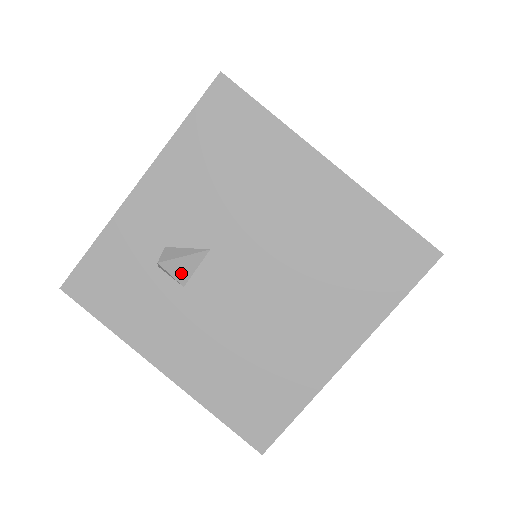
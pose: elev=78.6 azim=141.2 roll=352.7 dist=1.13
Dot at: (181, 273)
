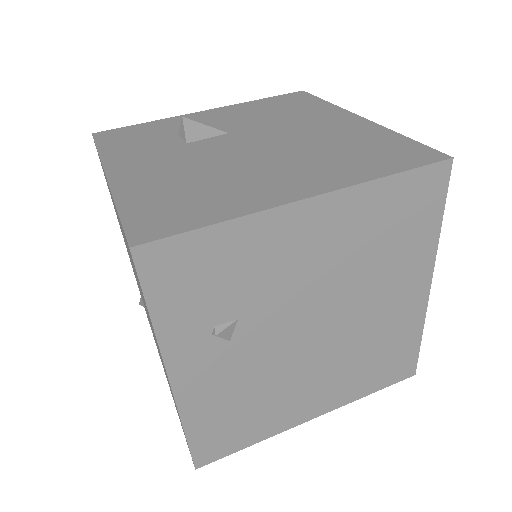
Dot at: (193, 134)
